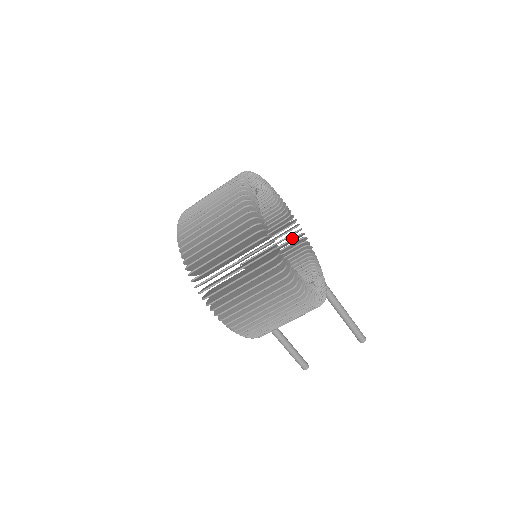
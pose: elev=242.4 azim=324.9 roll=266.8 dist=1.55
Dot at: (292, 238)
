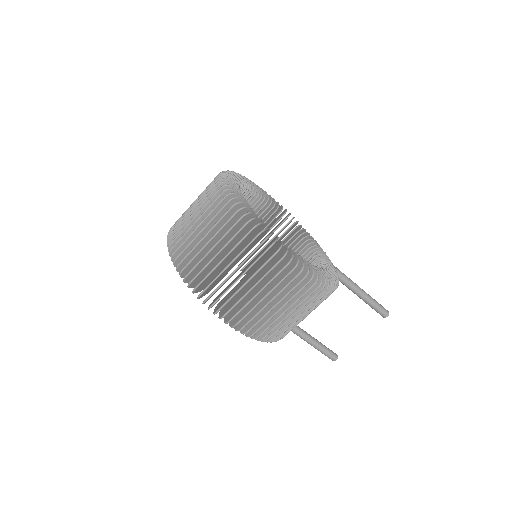
Dot at: (287, 229)
